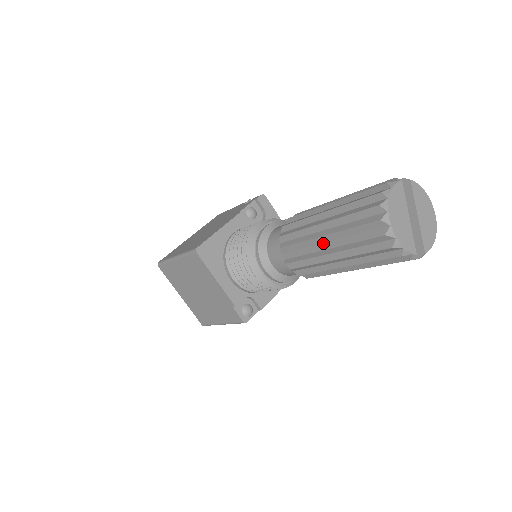
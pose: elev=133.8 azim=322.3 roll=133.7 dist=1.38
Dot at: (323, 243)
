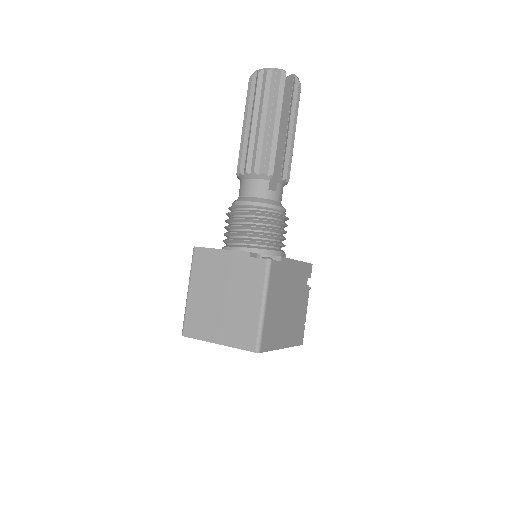
Dot at: (250, 127)
